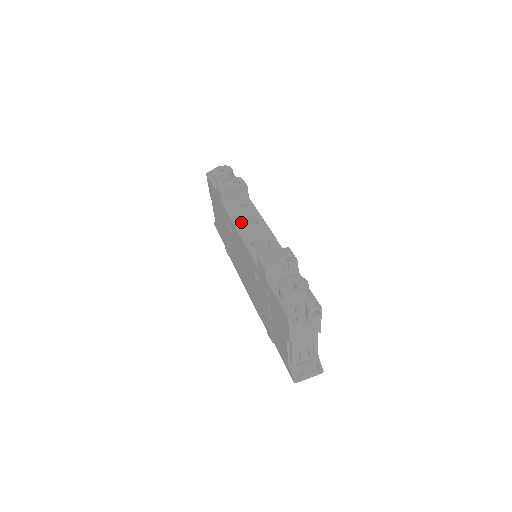
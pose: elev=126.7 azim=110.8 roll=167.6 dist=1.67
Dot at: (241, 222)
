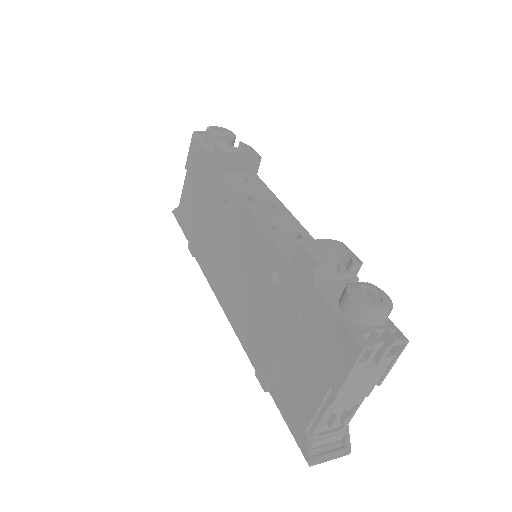
Dot at: occluded
